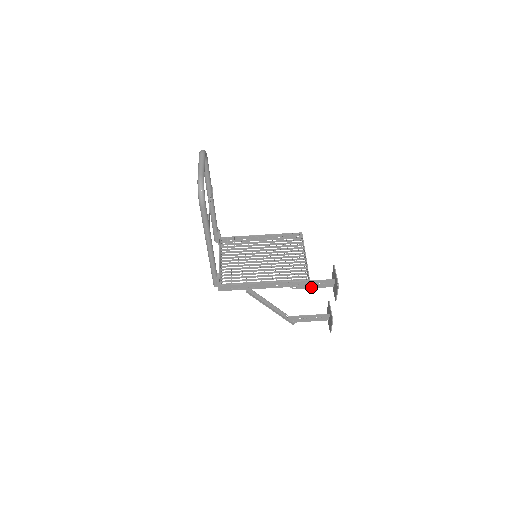
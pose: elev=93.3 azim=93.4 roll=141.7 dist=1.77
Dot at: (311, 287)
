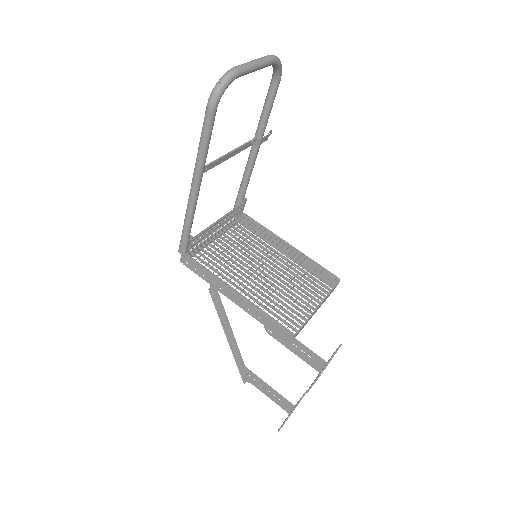
Dot at: (290, 348)
